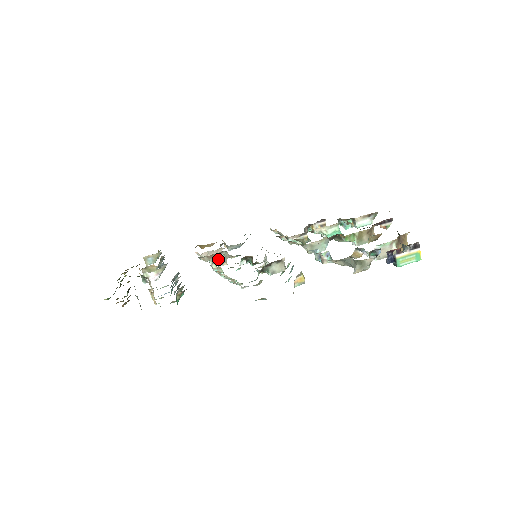
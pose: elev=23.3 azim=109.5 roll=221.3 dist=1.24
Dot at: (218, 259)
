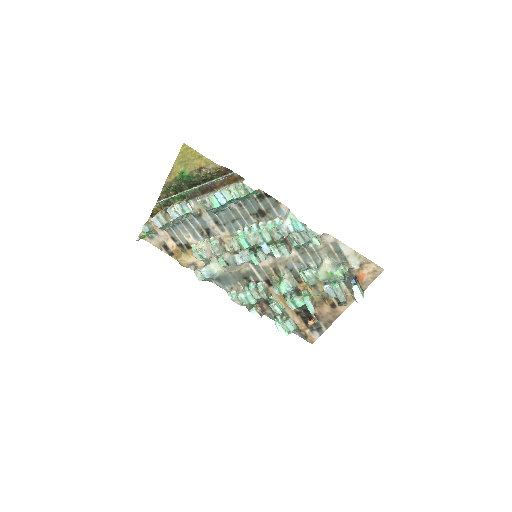
Dot at: (220, 248)
